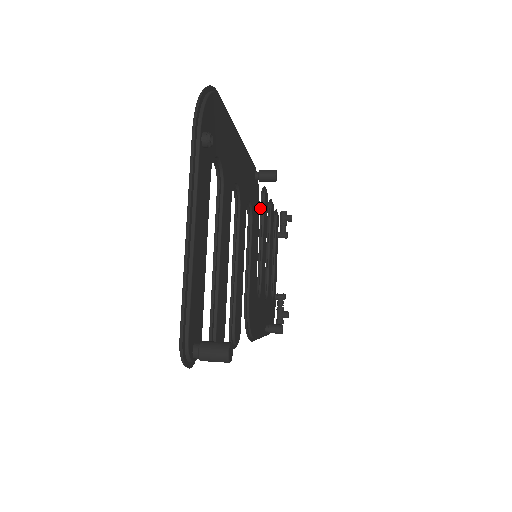
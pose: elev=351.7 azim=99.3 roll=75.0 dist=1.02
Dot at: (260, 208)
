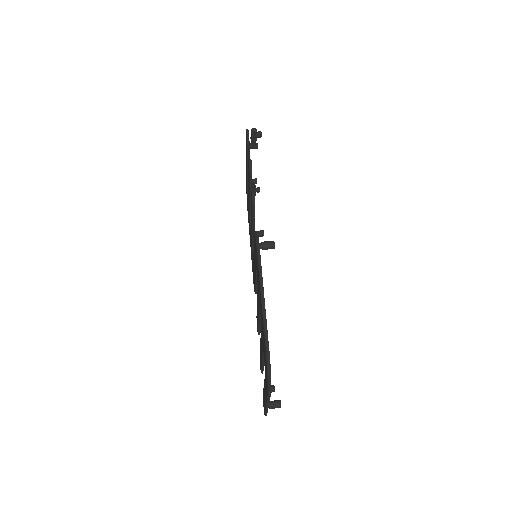
Dot at: (252, 214)
